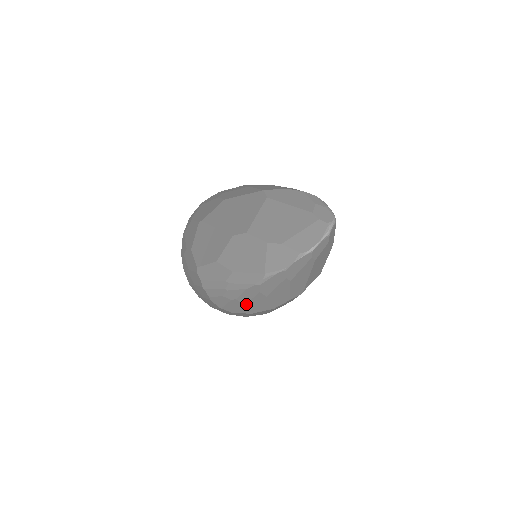
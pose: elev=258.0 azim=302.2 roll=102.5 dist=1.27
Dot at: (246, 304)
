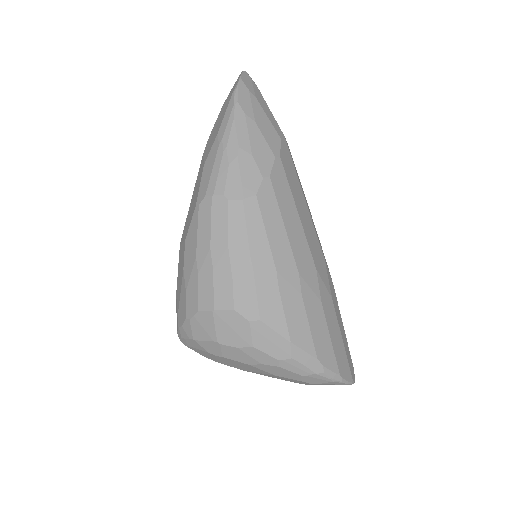
Dot at: (251, 150)
